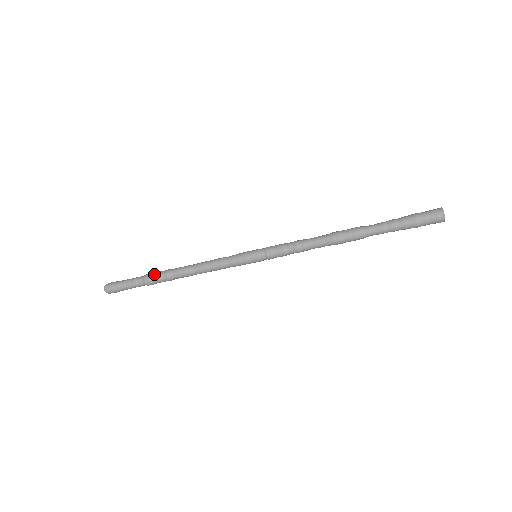
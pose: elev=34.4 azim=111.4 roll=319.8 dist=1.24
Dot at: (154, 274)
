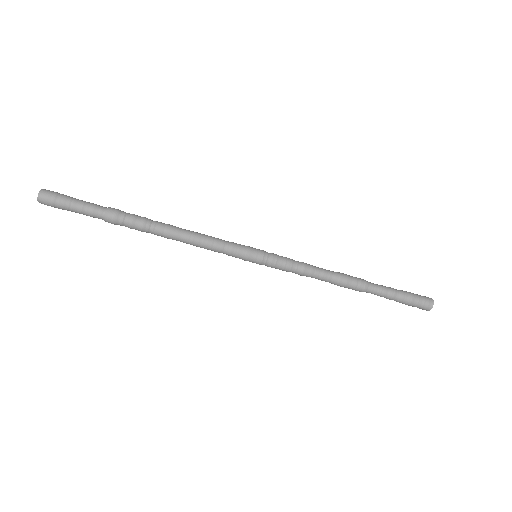
Dot at: (124, 215)
